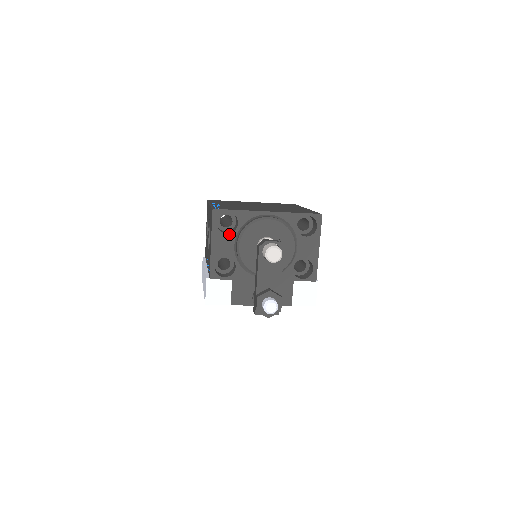
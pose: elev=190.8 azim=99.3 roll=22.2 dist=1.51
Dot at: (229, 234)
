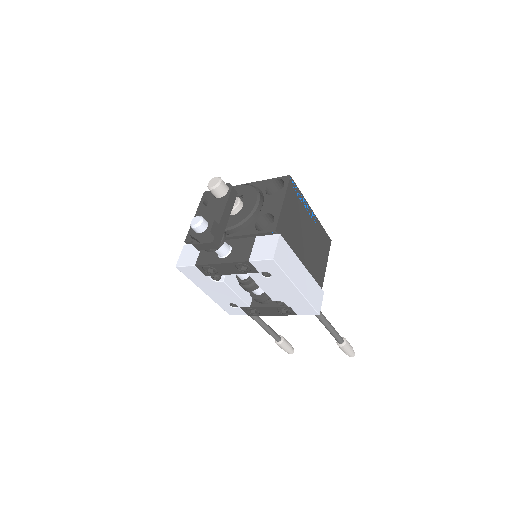
Dot at: occluded
